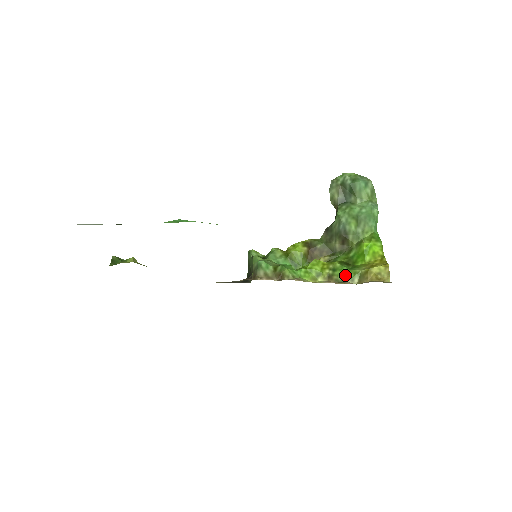
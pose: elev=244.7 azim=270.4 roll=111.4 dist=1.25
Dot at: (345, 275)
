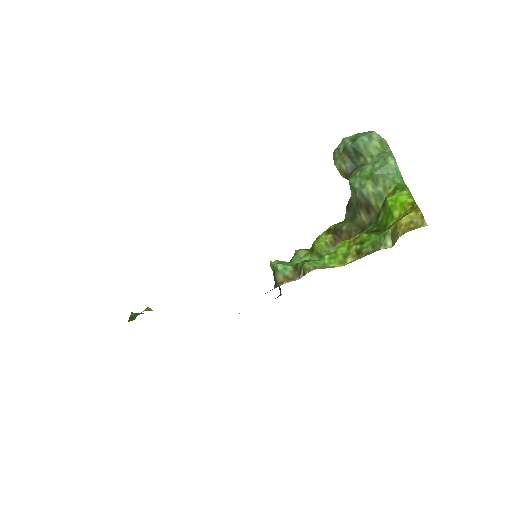
Dot at: (375, 243)
